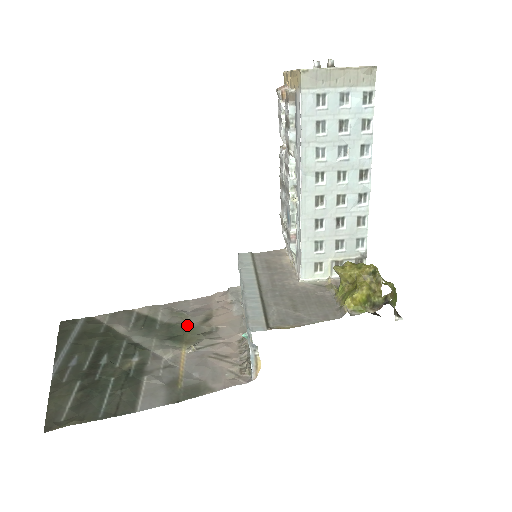
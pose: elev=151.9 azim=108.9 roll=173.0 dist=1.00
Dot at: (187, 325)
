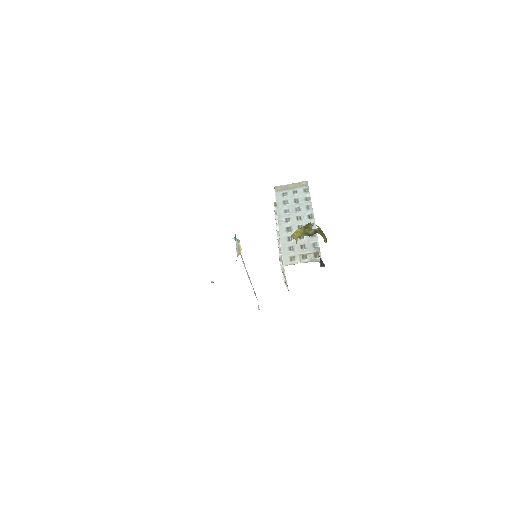
Dot at: occluded
